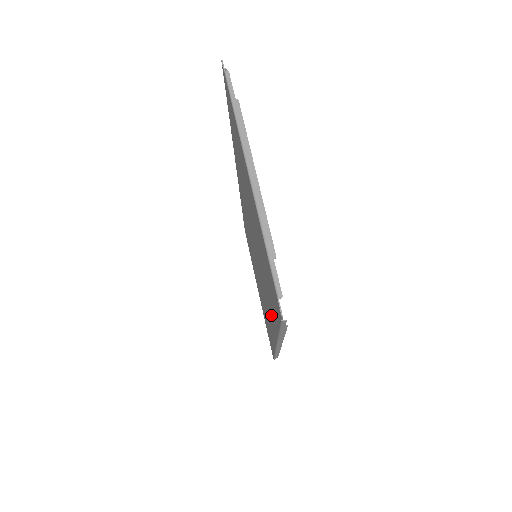
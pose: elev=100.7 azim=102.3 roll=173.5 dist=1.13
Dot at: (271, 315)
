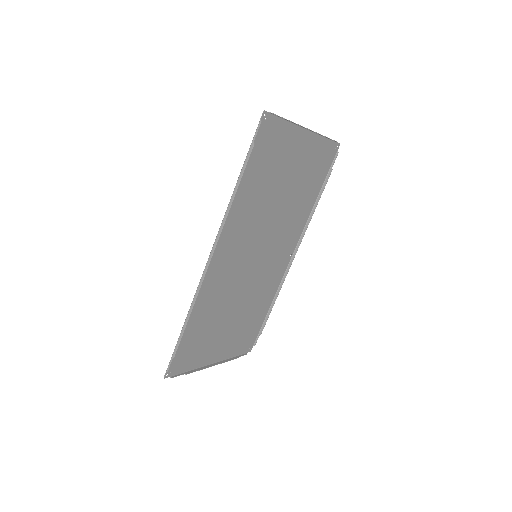
Dot at: (236, 216)
